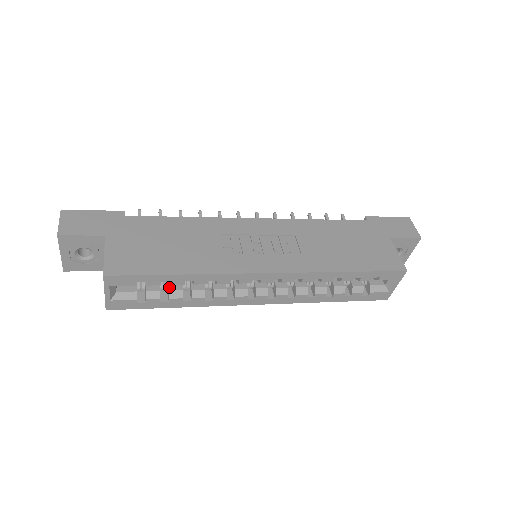
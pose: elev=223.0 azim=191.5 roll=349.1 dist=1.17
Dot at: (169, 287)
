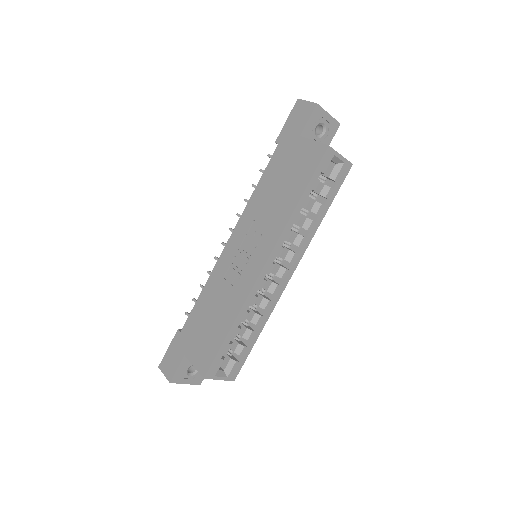
Dot at: (240, 335)
